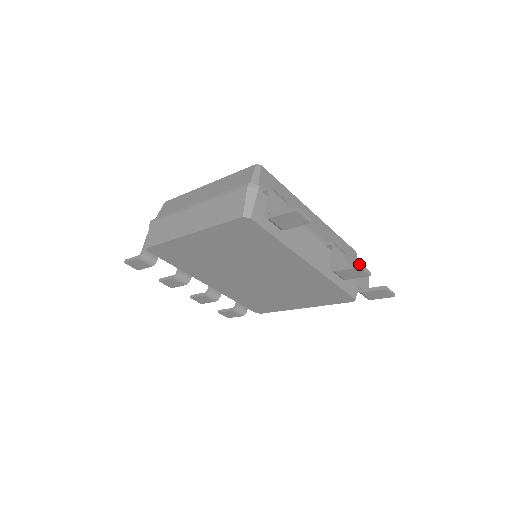
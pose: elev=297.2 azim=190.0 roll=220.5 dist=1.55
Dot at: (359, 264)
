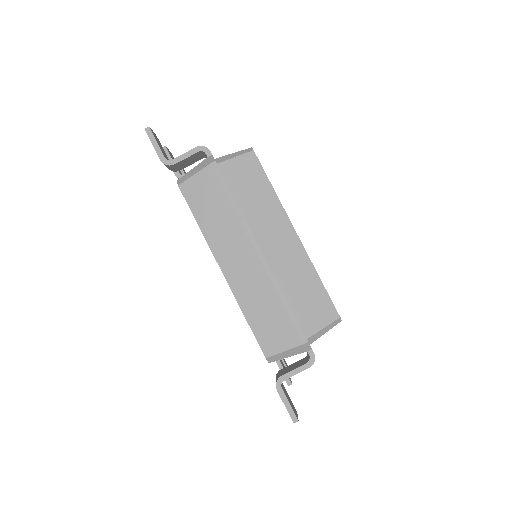
Dot at: (291, 384)
